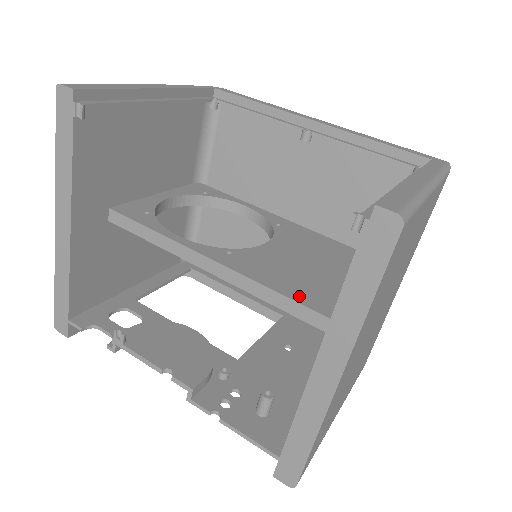
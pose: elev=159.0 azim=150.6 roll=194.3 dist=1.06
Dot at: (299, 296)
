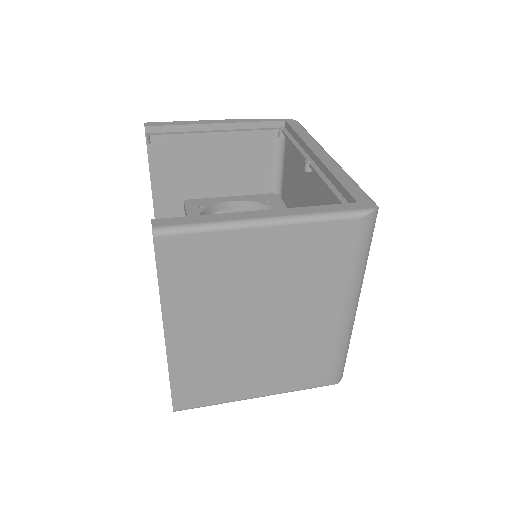
Dot at: occluded
